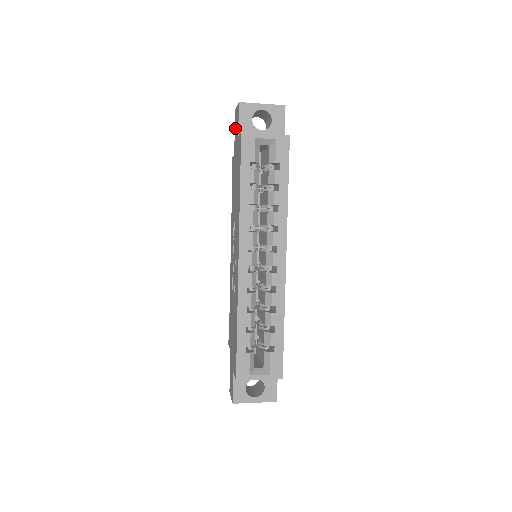
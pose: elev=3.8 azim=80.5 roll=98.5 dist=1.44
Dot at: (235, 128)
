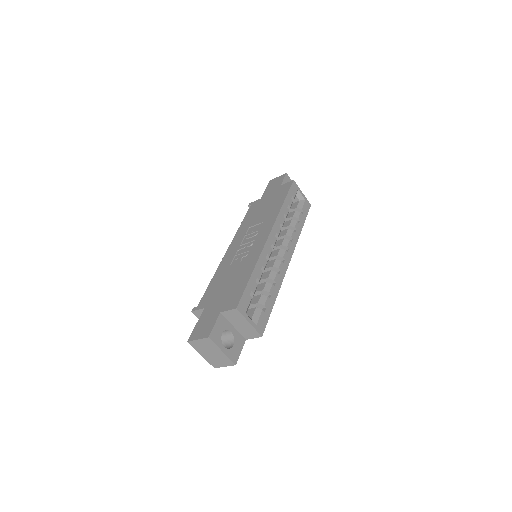
Dot at: (269, 186)
